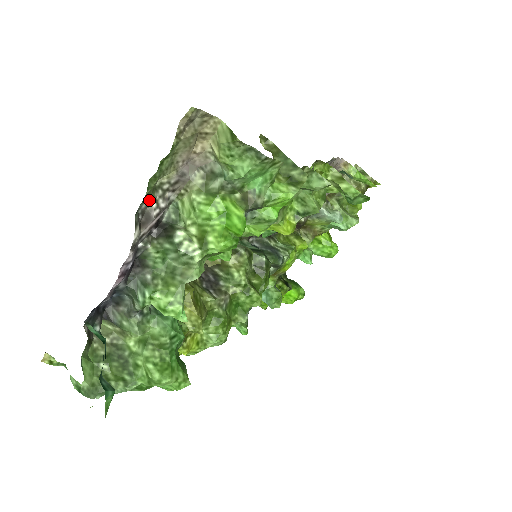
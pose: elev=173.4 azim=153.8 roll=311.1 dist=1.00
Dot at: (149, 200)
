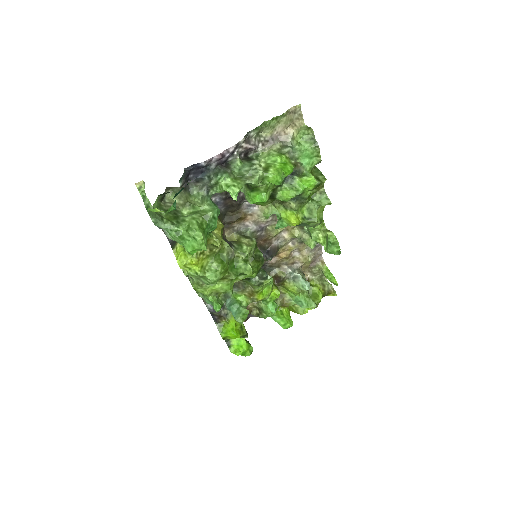
Dot at: (254, 135)
